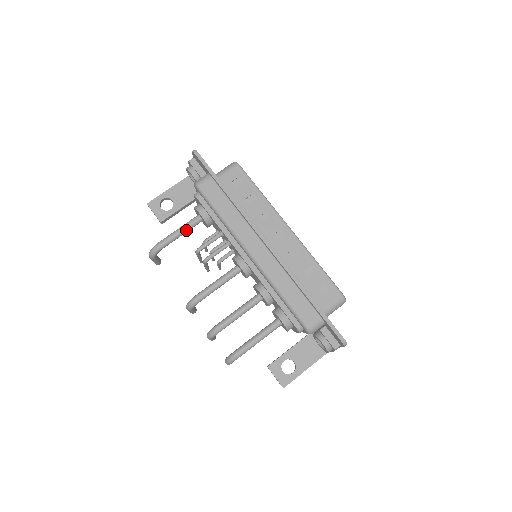
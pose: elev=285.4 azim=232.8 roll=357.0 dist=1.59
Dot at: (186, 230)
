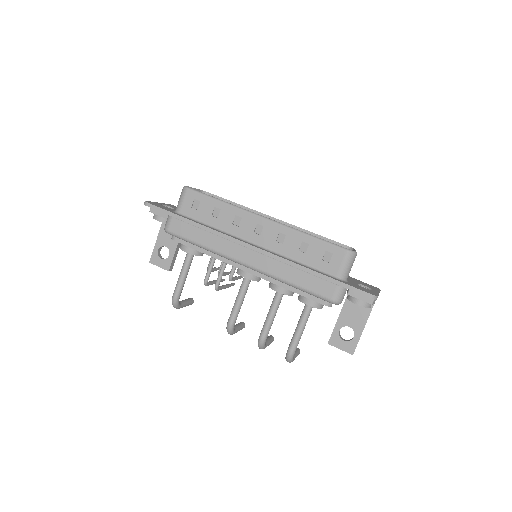
Dot at: (186, 271)
